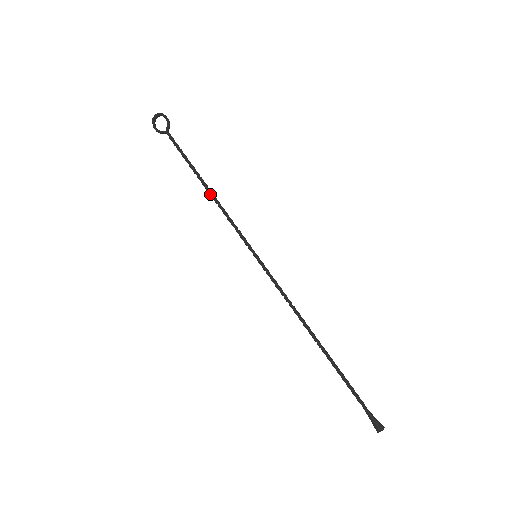
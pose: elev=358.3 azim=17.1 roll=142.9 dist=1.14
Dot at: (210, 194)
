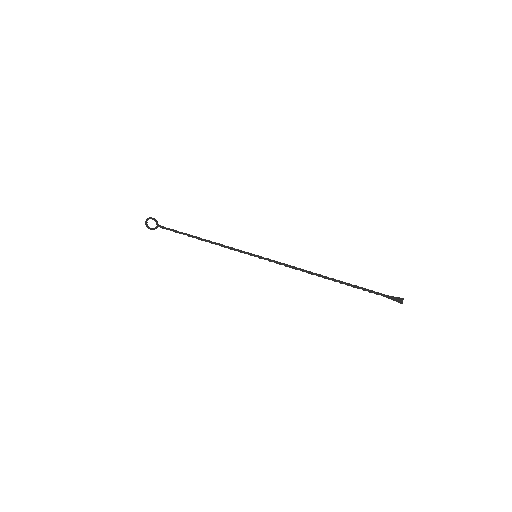
Dot at: (205, 241)
